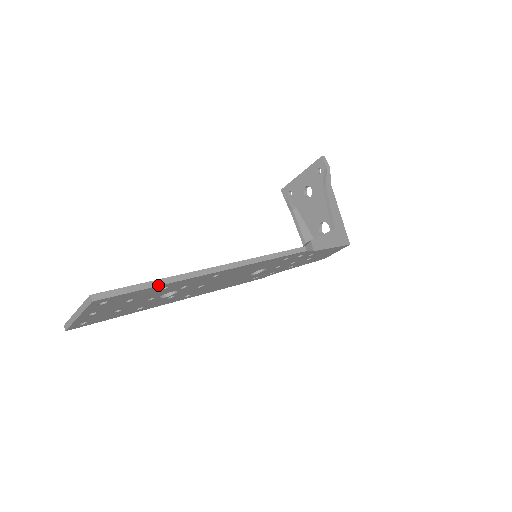
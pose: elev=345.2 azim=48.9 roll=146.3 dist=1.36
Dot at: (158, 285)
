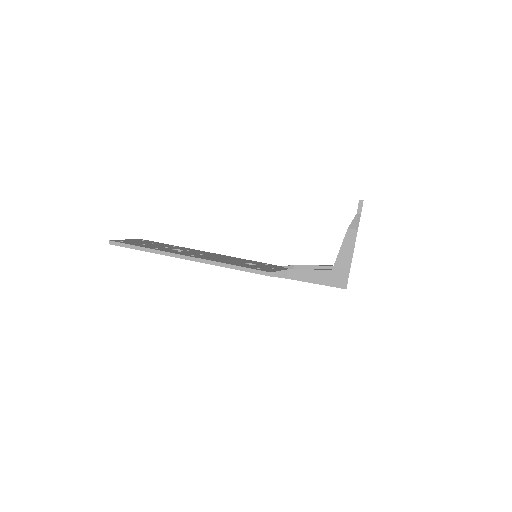
Dot at: (145, 251)
